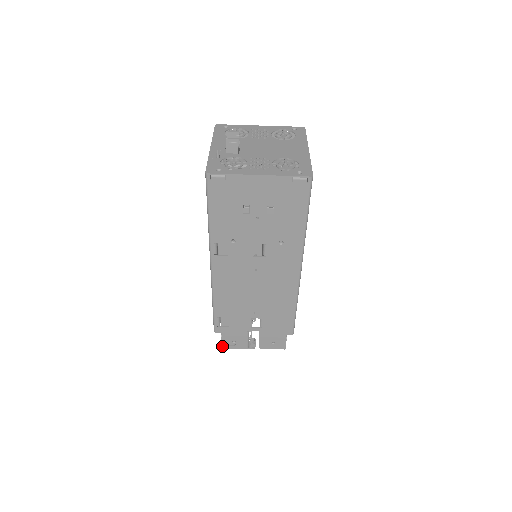
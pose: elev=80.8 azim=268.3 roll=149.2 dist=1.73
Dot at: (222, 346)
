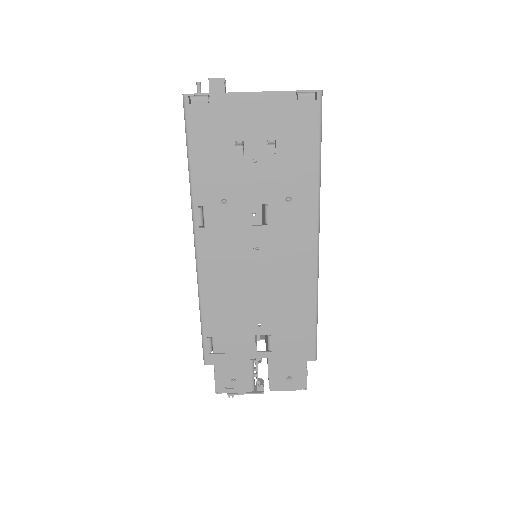
Dot at: (216, 391)
